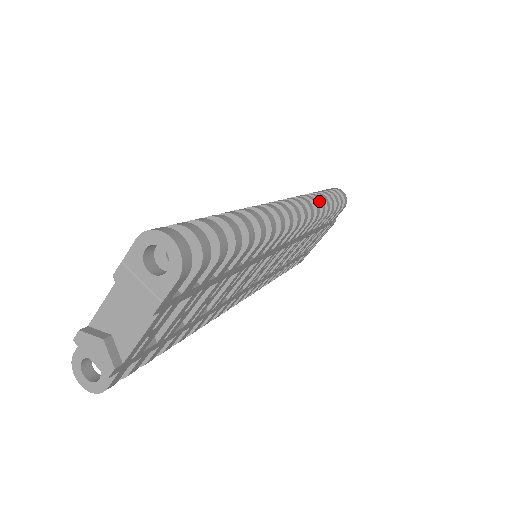
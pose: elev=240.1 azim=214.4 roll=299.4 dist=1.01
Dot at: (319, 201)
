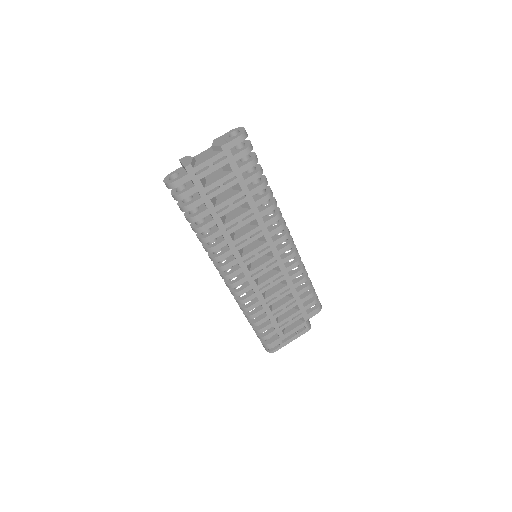
Dot at: occluded
